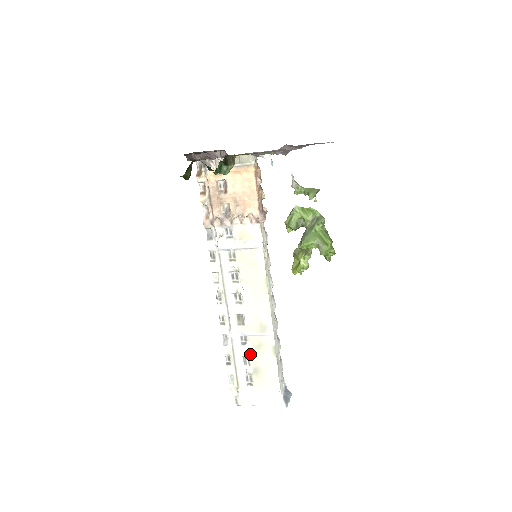
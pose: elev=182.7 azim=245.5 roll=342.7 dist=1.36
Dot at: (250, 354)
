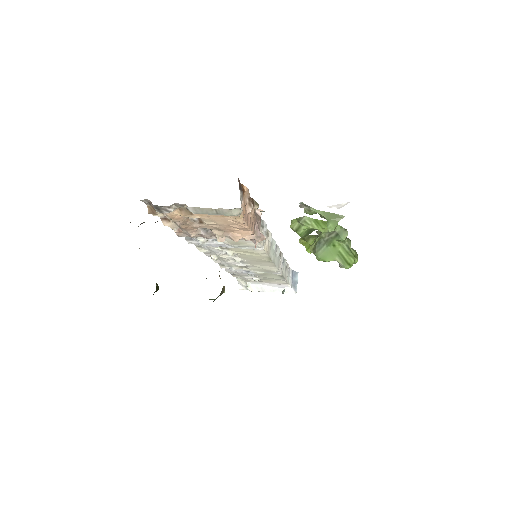
Dot at: (256, 275)
